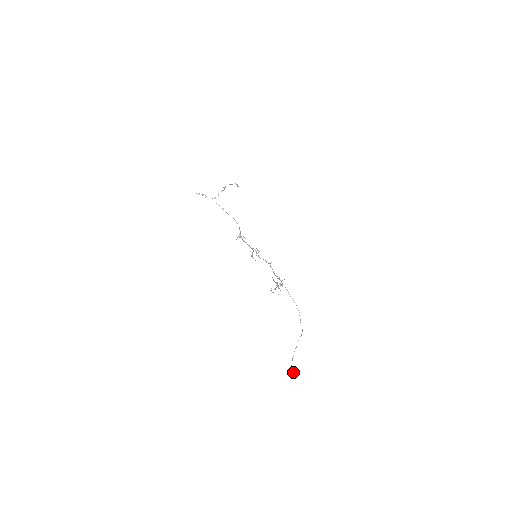
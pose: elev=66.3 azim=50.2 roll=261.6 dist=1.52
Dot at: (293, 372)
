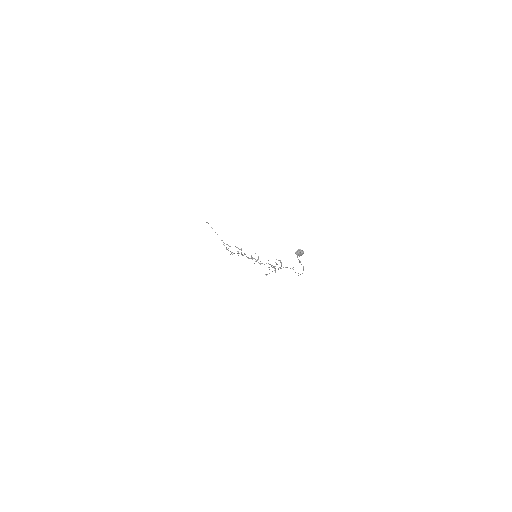
Dot at: occluded
